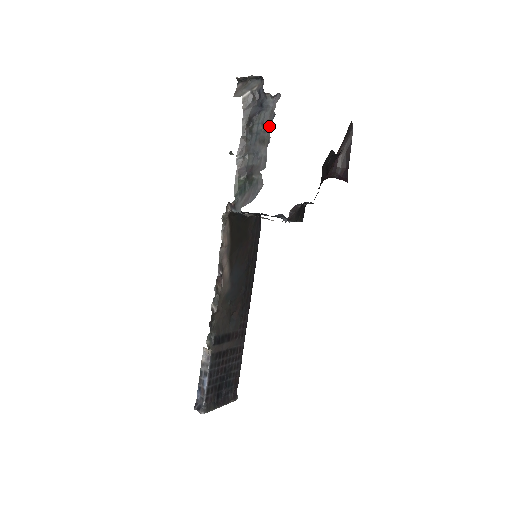
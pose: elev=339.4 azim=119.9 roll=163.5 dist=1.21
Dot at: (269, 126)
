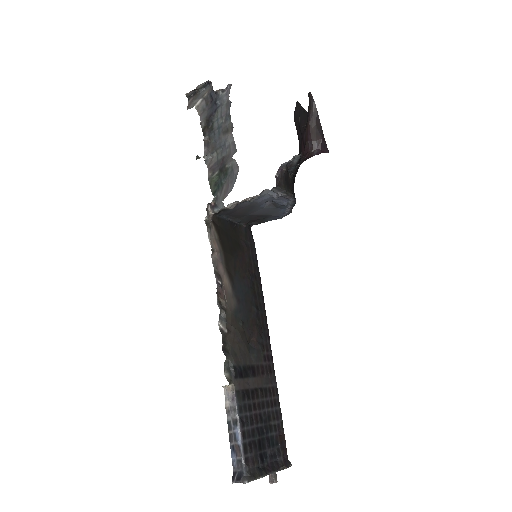
Dot at: (228, 115)
